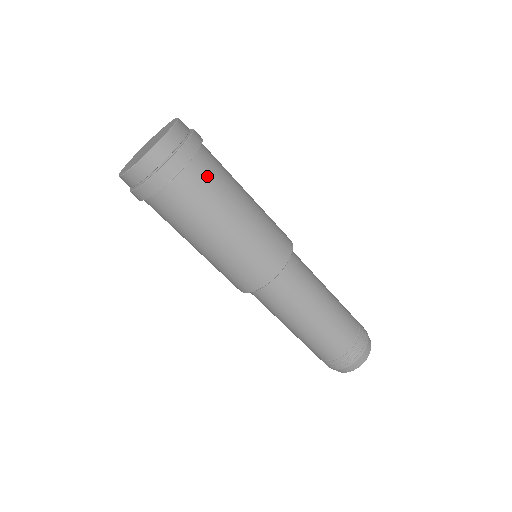
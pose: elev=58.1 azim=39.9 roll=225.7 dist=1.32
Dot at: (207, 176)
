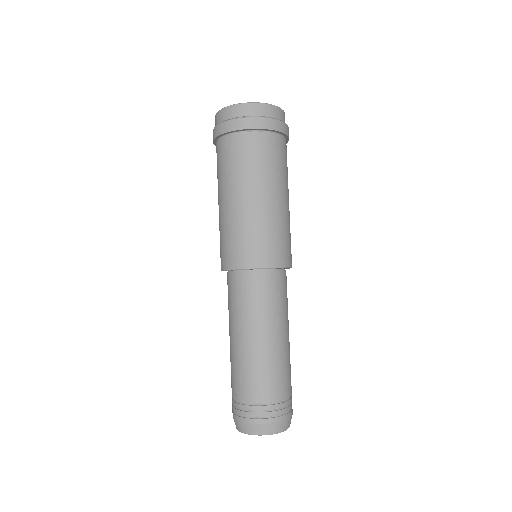
Dot at: (279, 153)
